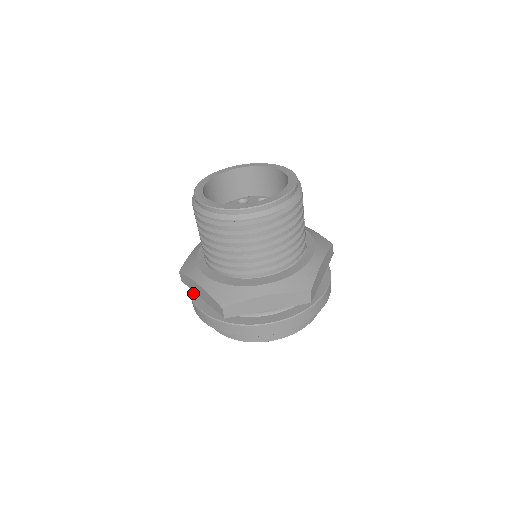
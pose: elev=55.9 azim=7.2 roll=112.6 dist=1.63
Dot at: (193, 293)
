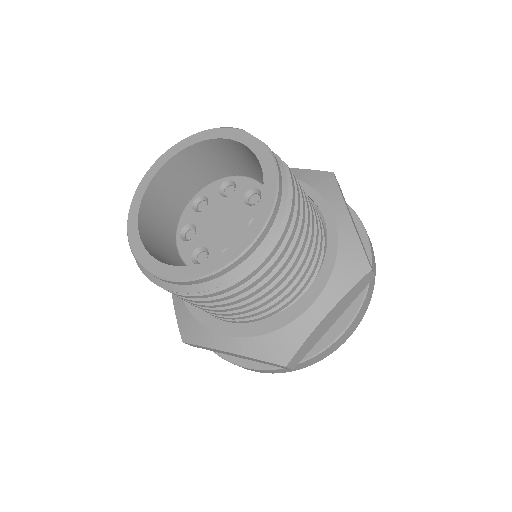
Dot at: occluded
